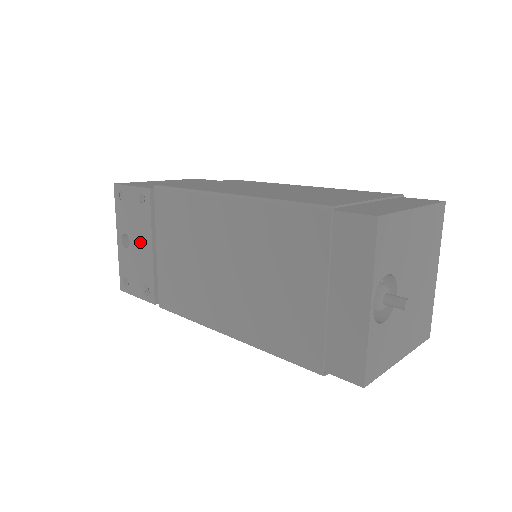
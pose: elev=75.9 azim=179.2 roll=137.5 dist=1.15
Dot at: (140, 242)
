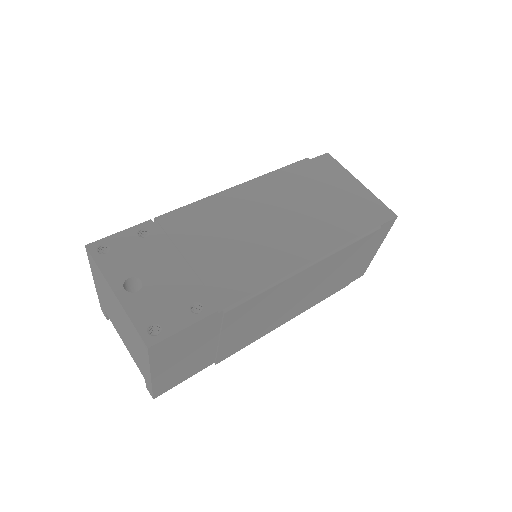
Dot at: (160, 269)
